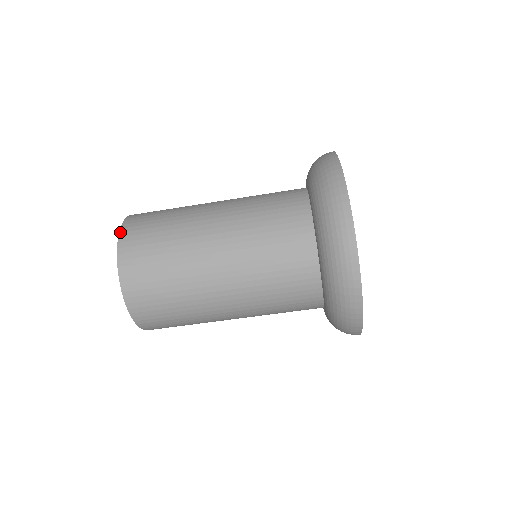
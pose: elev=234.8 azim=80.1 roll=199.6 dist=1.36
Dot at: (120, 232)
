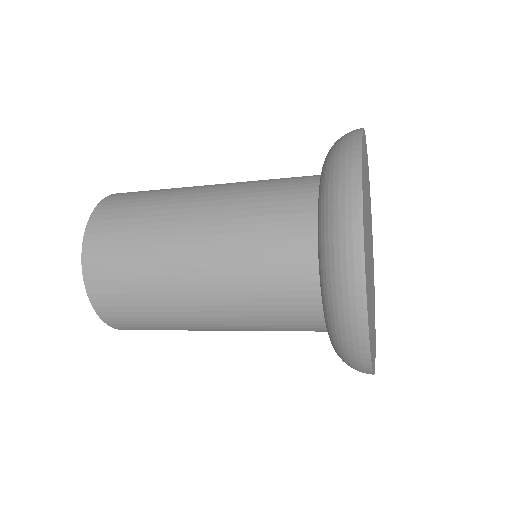
Dot at: (90, 300)
